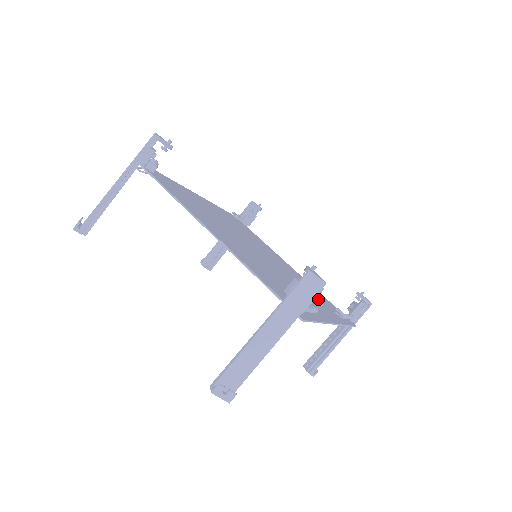
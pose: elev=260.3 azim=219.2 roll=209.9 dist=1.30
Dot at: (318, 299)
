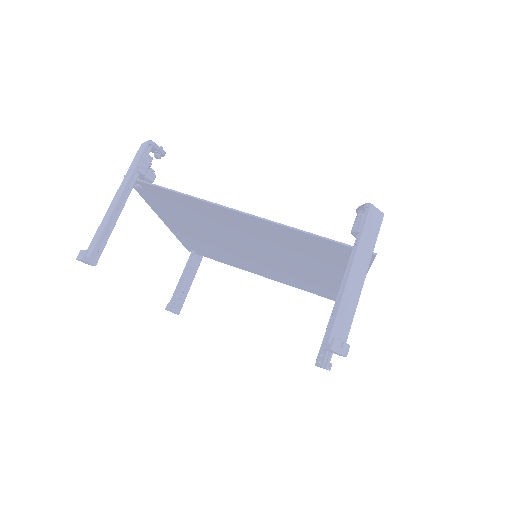
Dot at: (320, 283)
